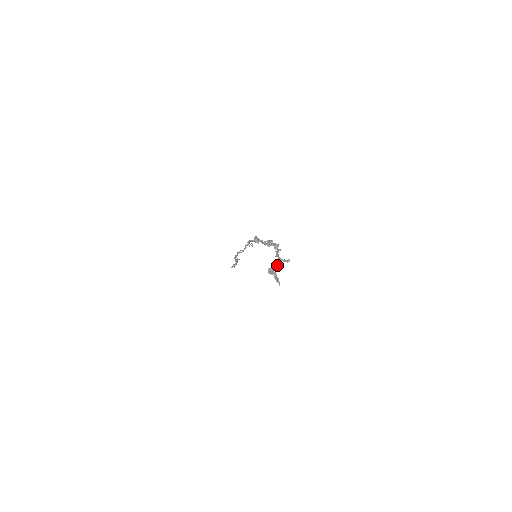
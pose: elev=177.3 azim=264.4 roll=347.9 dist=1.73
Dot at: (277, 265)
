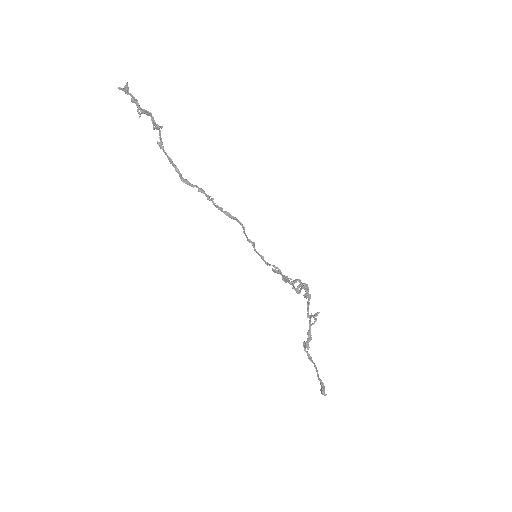
Dot at: occluded
